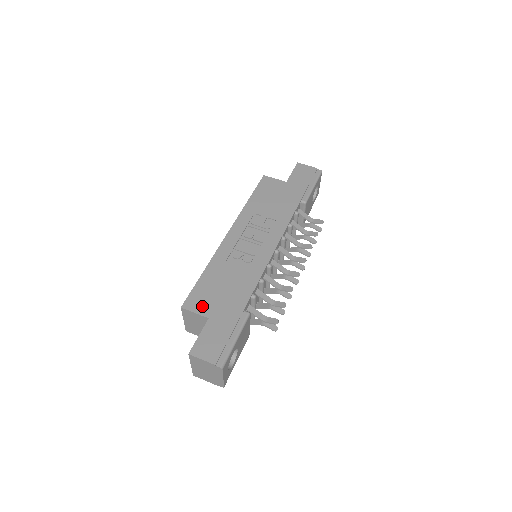
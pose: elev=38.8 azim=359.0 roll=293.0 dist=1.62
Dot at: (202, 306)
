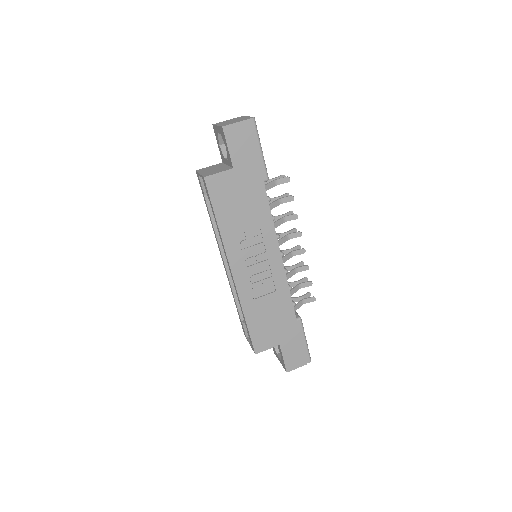
Dot at: (268, 342)
